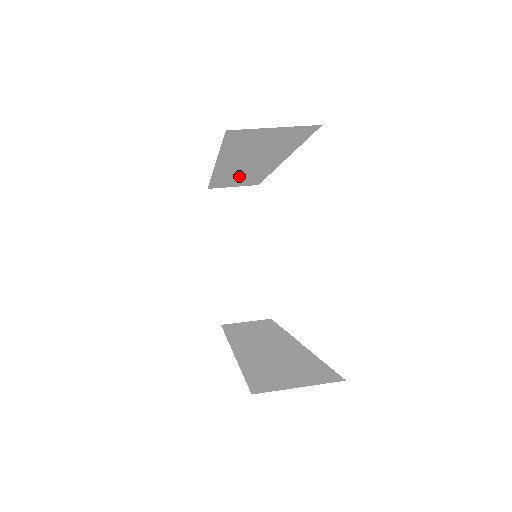
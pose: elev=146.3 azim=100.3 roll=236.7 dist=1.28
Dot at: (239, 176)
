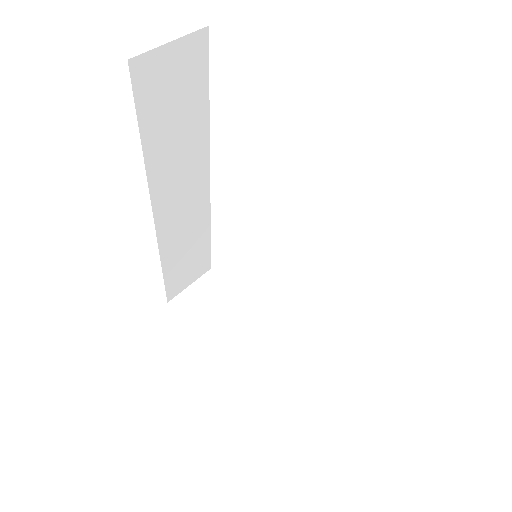
Dot at: (185, 240)
